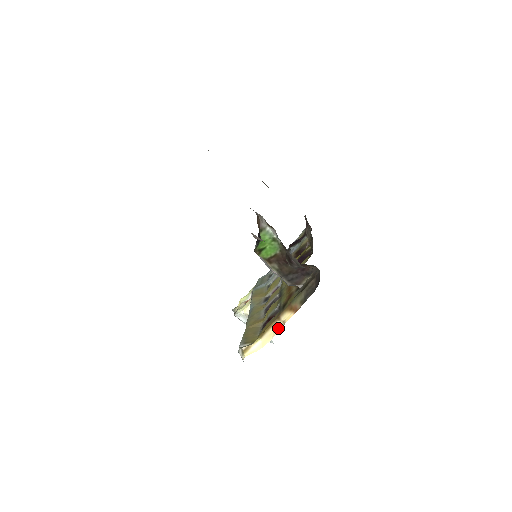
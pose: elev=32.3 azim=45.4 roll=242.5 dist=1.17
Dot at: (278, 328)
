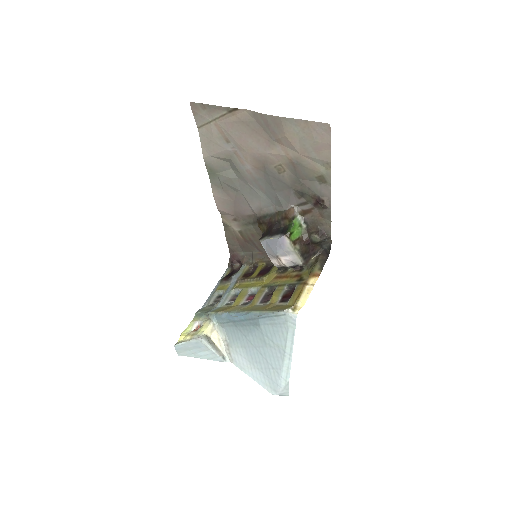
Dot at: (310, 290)
